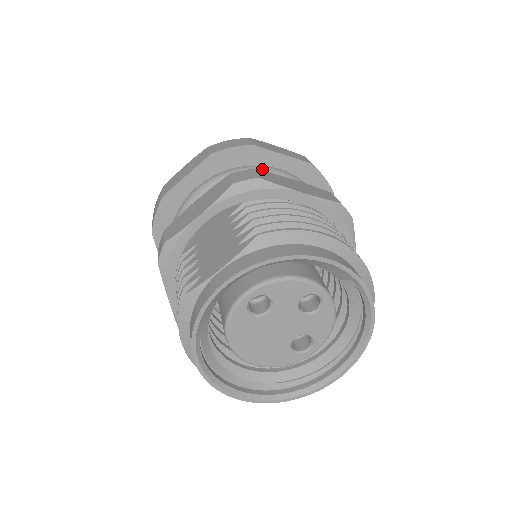
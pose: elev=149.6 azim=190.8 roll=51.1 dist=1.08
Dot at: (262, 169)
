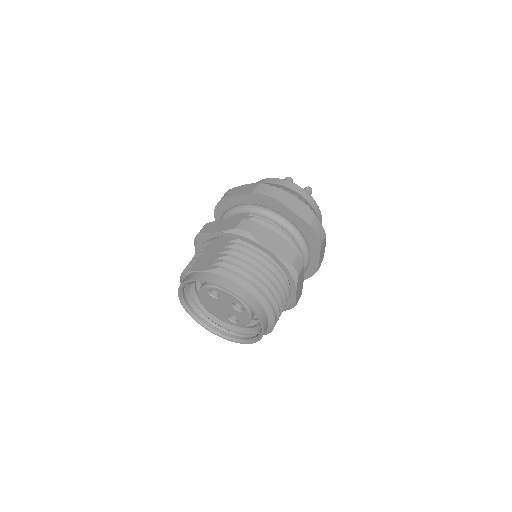
Dot at: (275, 216)
